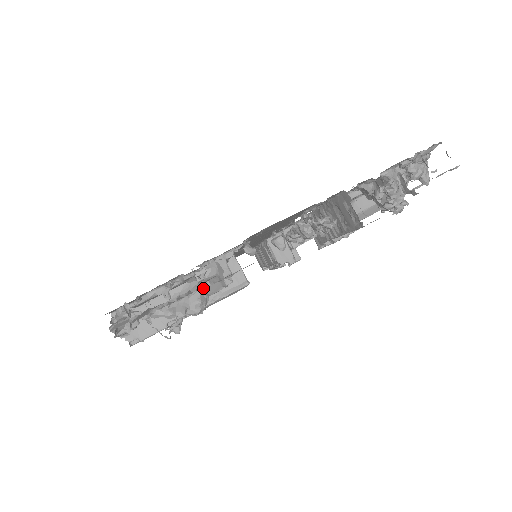
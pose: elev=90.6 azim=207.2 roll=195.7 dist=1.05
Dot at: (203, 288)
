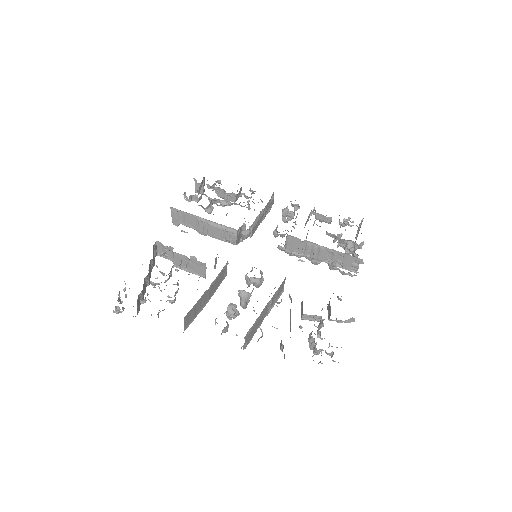
Dot at: occluded
